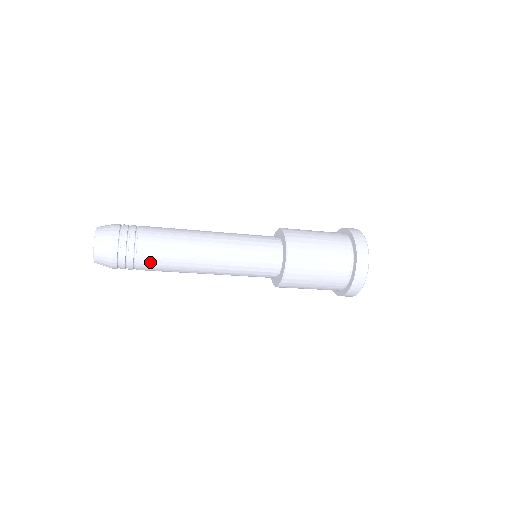
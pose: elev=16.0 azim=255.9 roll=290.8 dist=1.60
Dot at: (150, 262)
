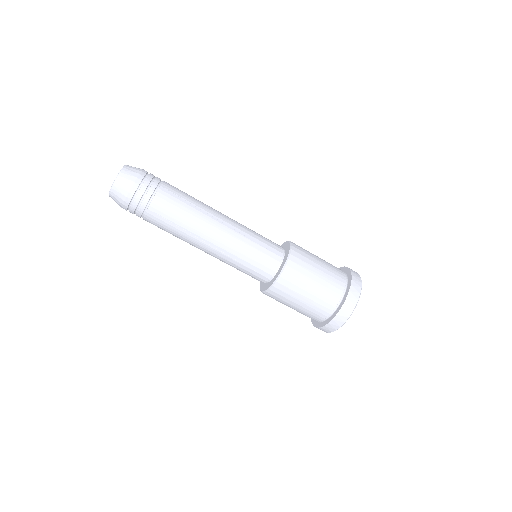
Dot at: (159, 216)
